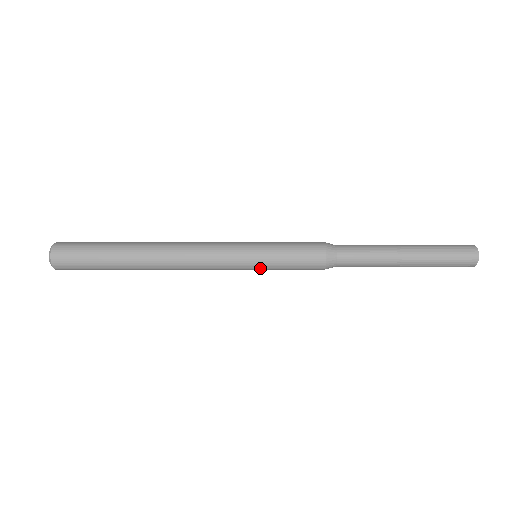
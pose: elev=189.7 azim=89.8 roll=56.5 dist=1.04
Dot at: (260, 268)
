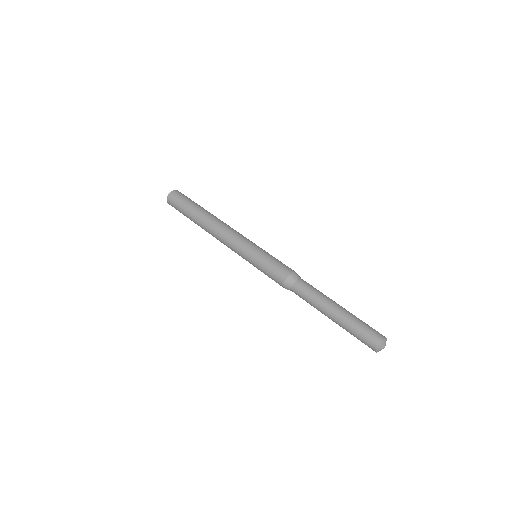
Dot at: (252, 264)
